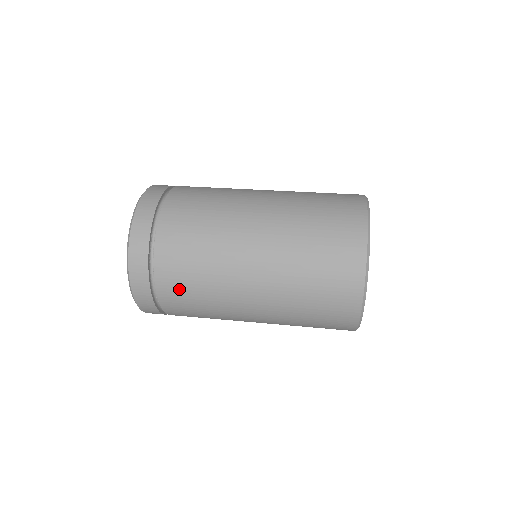
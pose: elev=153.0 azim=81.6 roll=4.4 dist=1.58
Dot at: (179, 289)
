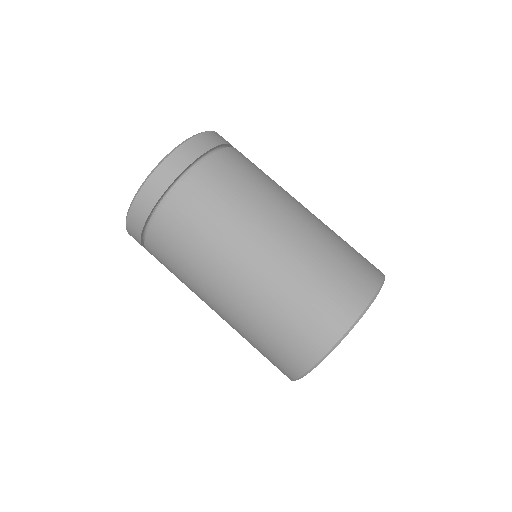
Dot at: (163, 256)
